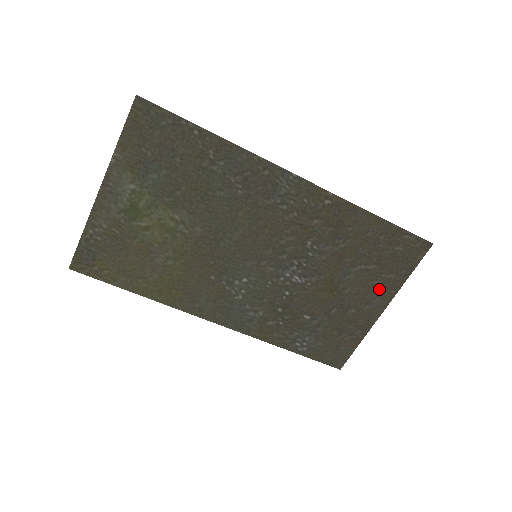
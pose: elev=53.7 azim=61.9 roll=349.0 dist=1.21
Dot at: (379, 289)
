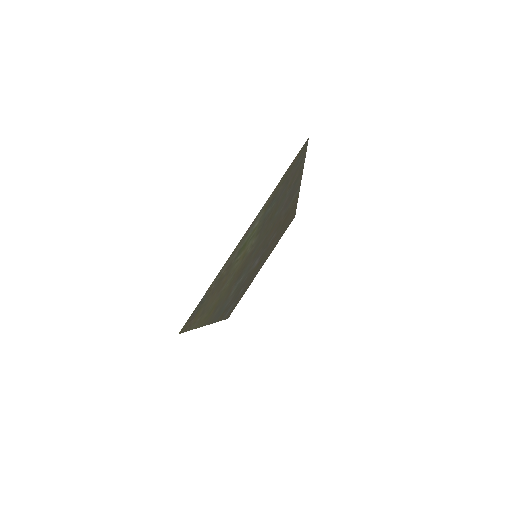
Dot at: occluded
